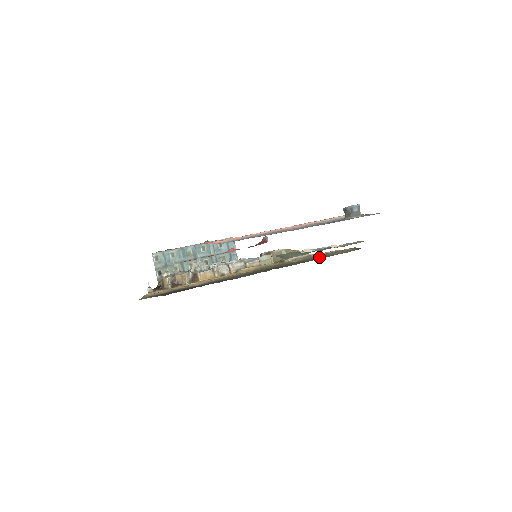
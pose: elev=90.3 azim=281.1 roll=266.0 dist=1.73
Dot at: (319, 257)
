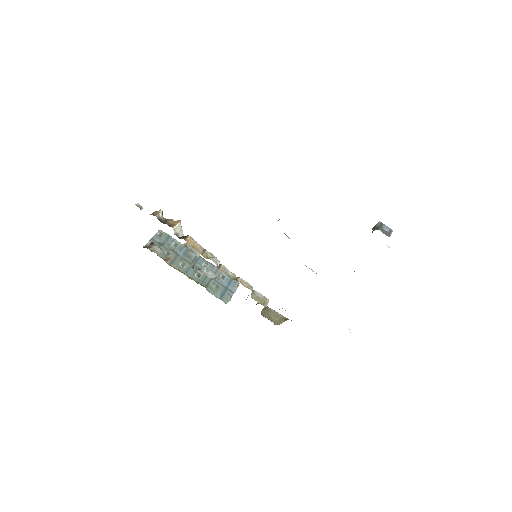
Dot at: occluded
